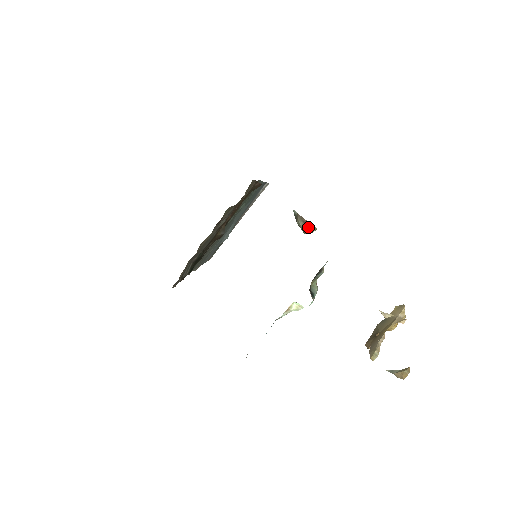
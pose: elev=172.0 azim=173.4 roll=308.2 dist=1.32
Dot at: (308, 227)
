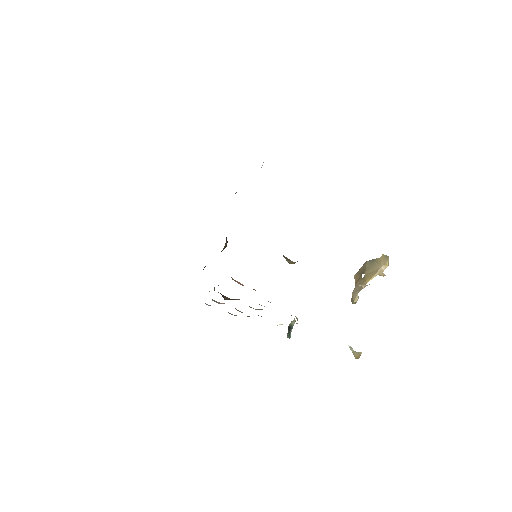
Dot at: (292, 263)
